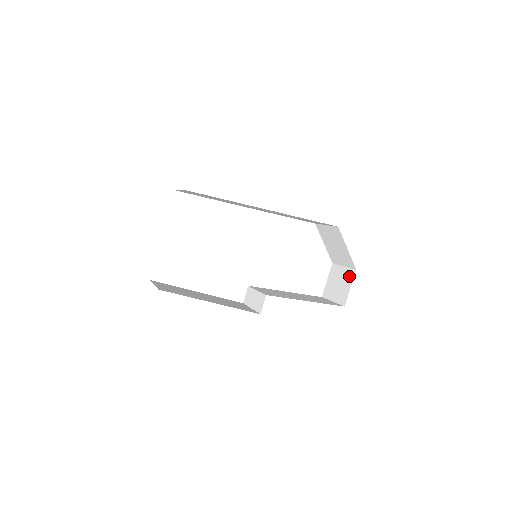
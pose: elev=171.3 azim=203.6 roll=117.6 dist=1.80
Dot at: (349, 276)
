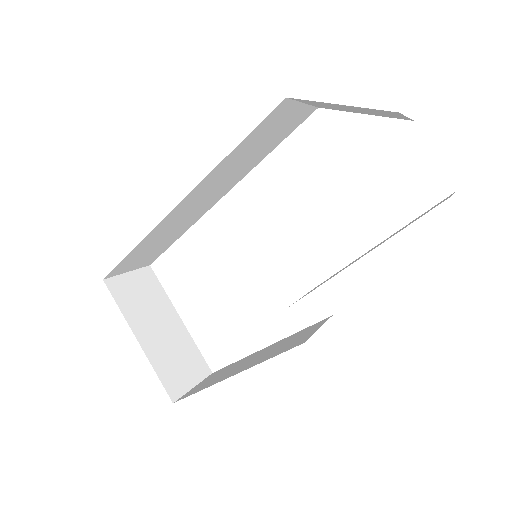
Dot at: occluded
